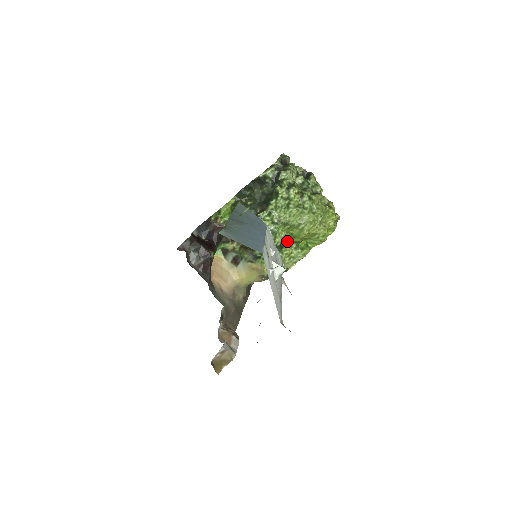
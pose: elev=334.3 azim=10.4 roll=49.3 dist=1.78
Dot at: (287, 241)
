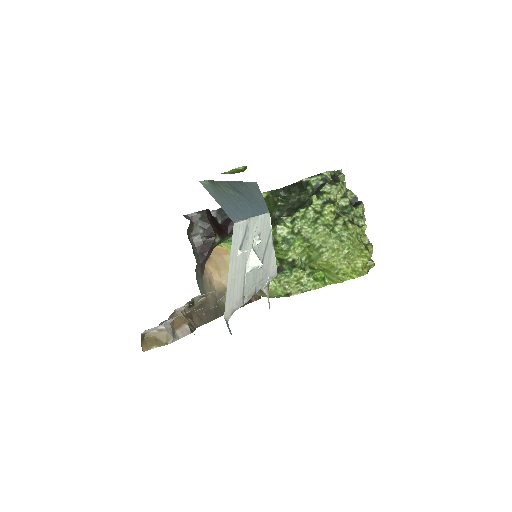
Dot at: (303, 263)
